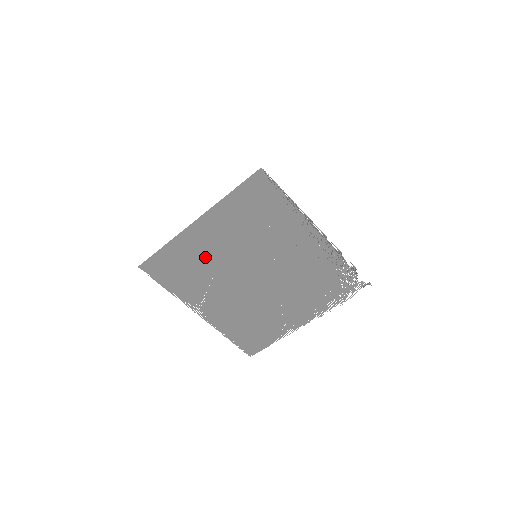
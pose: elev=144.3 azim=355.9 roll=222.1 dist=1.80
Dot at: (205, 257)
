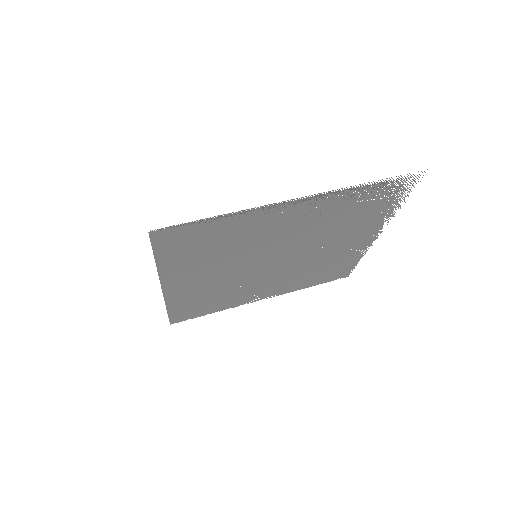
Dot at: (211, 288)
